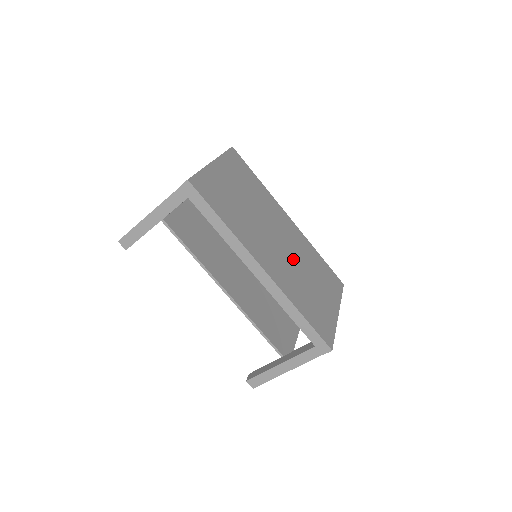
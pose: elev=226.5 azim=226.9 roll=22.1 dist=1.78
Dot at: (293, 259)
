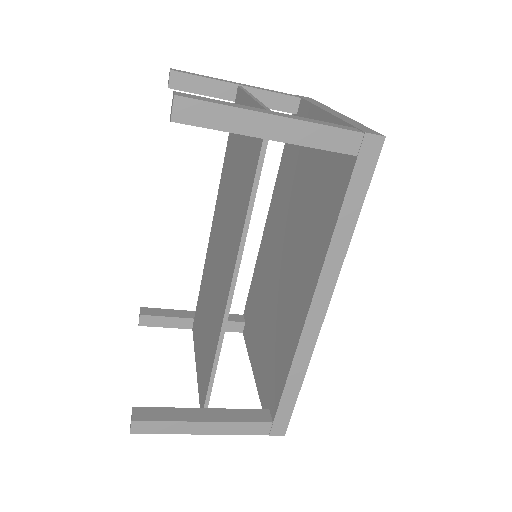
Dot at: occluded
